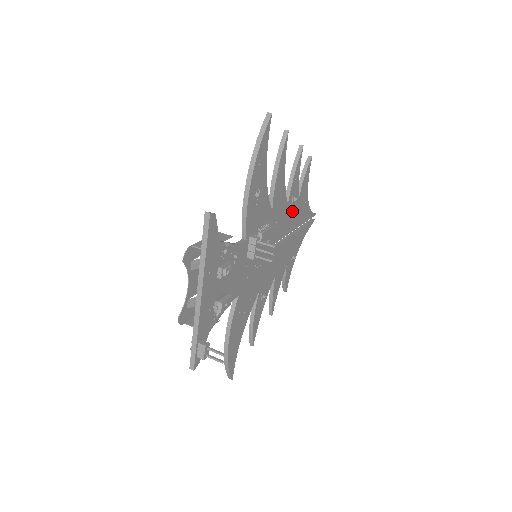
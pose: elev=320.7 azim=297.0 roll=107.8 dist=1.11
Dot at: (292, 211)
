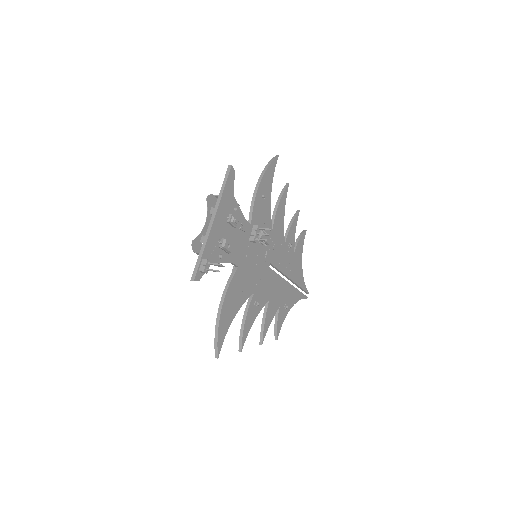
Dot at: (288, 256)
